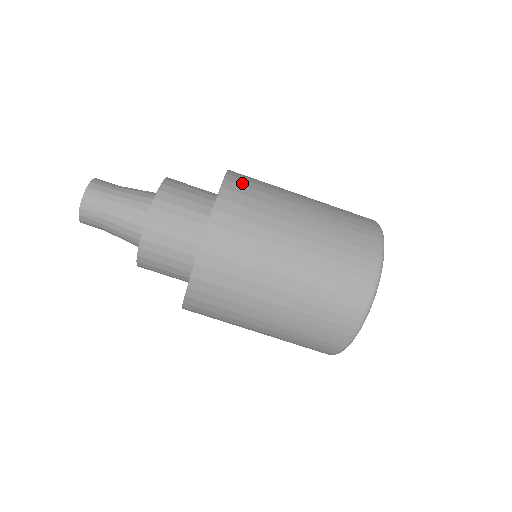
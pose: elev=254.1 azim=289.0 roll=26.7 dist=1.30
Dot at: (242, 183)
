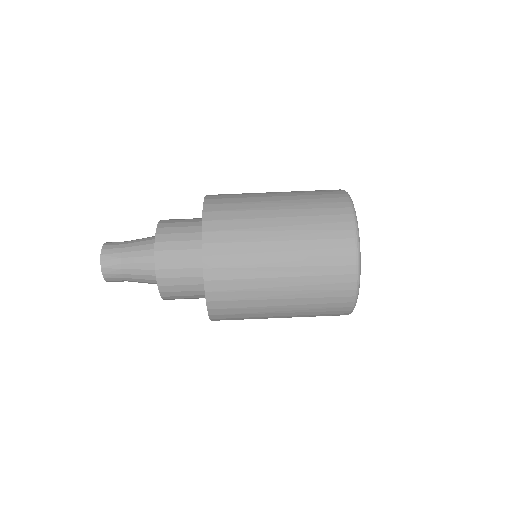
Dot at: (220, 197)
